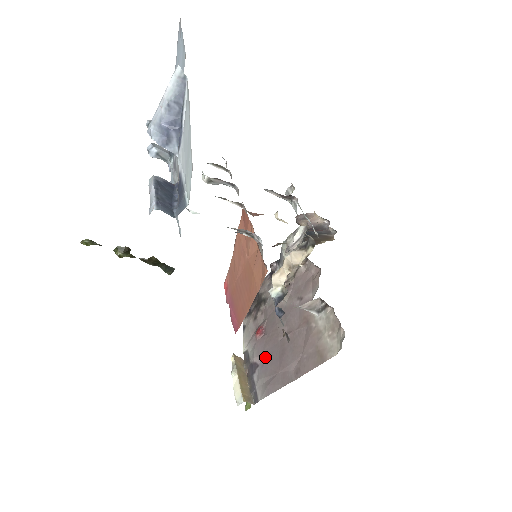
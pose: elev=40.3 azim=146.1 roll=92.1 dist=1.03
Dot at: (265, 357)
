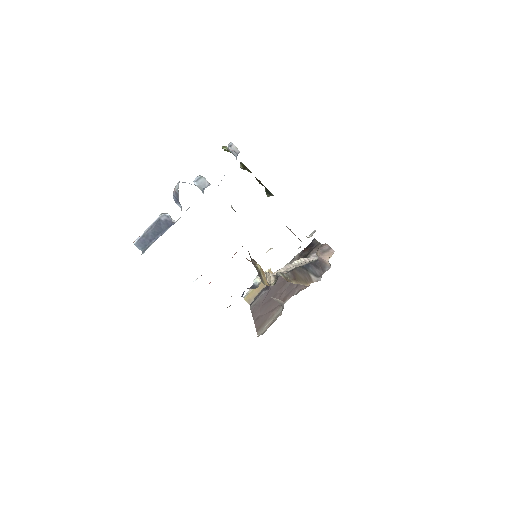
Dot at: (271, 290)
